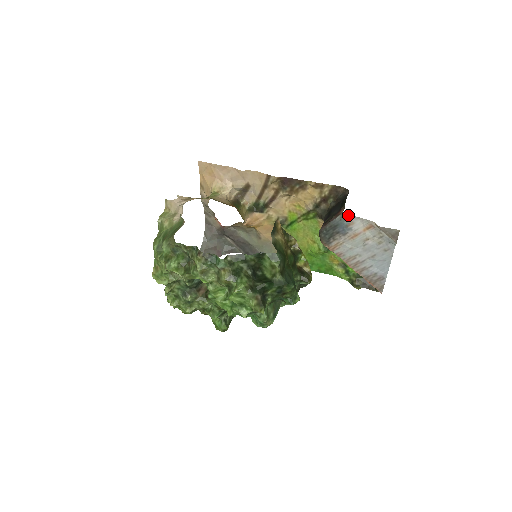
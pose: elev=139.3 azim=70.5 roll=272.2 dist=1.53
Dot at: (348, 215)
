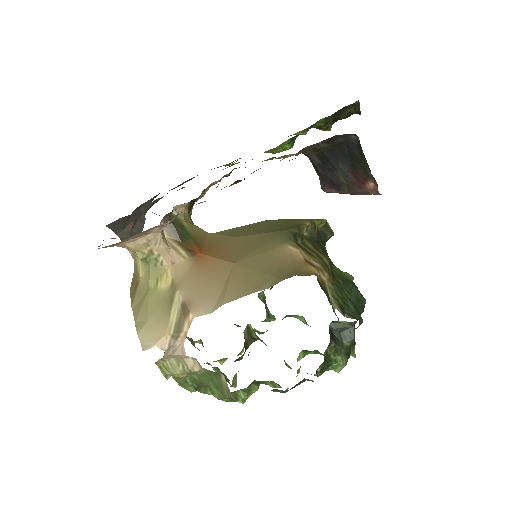
Dot at: occluded
